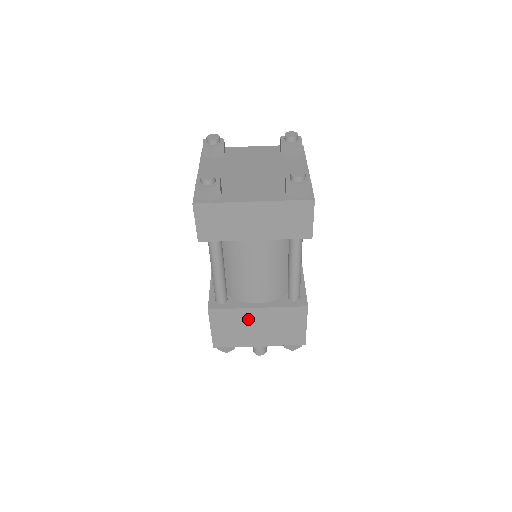
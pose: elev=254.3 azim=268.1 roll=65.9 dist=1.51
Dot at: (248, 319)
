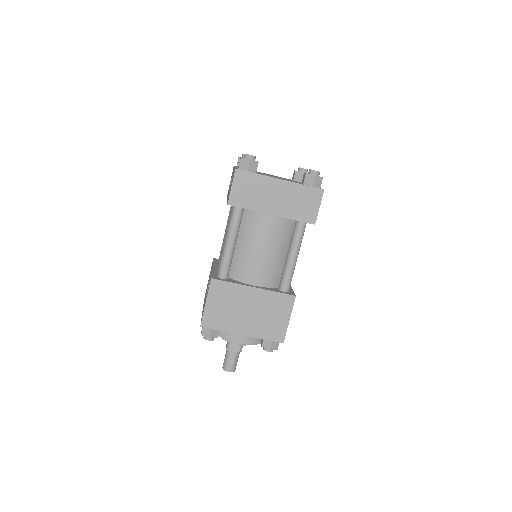
Dot at: (242, 299)
